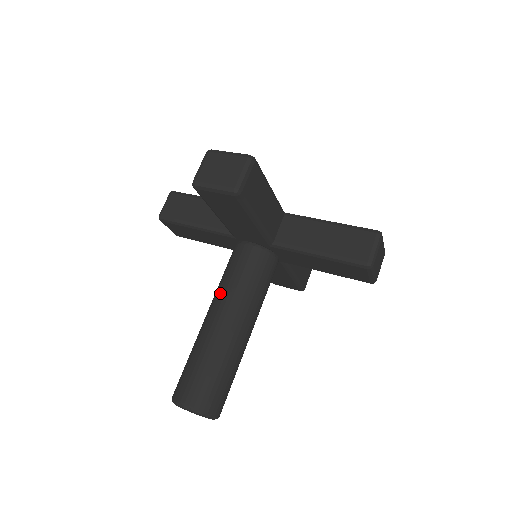
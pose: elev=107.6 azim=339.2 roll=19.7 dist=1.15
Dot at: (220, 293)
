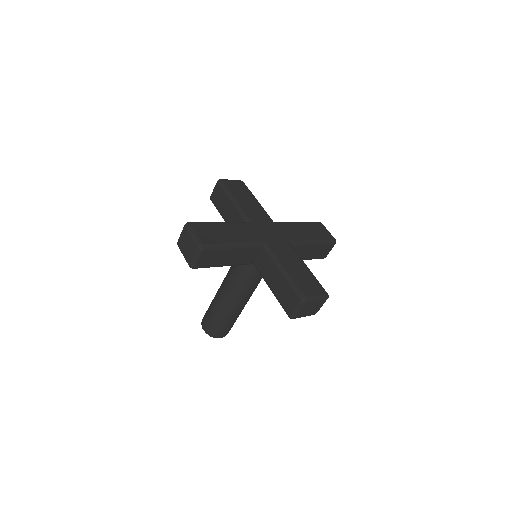
Dot at: (243, 293)
